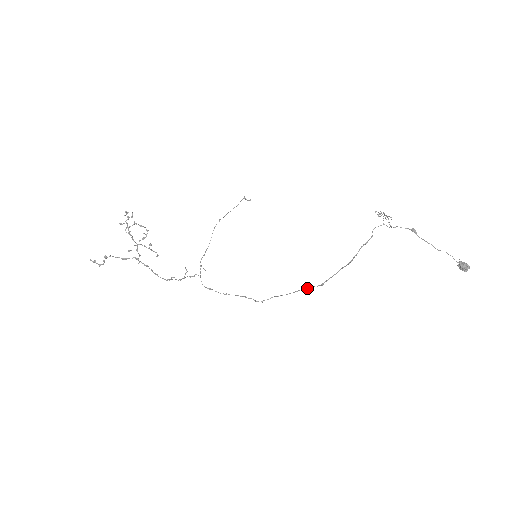
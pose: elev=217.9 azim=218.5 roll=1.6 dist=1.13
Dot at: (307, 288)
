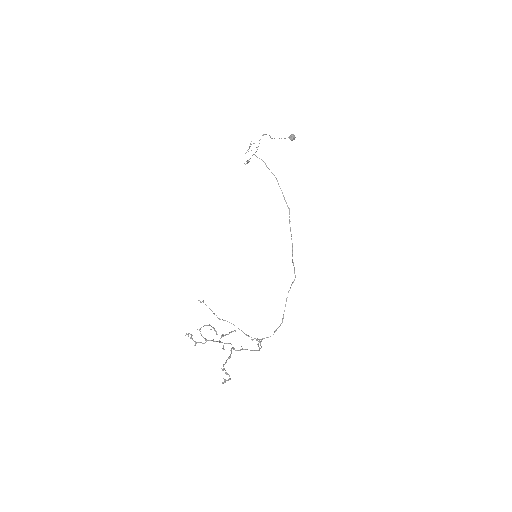
Dot at: occluded
